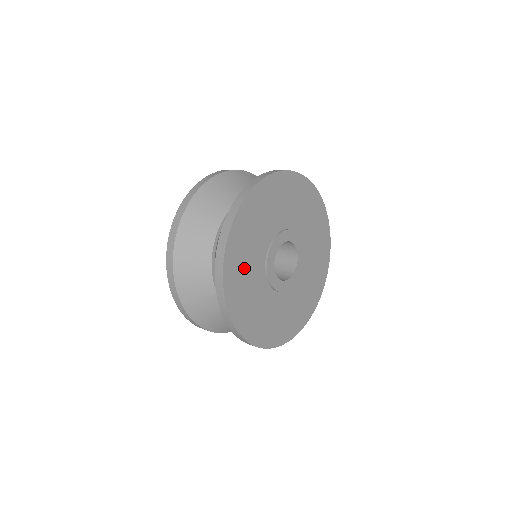
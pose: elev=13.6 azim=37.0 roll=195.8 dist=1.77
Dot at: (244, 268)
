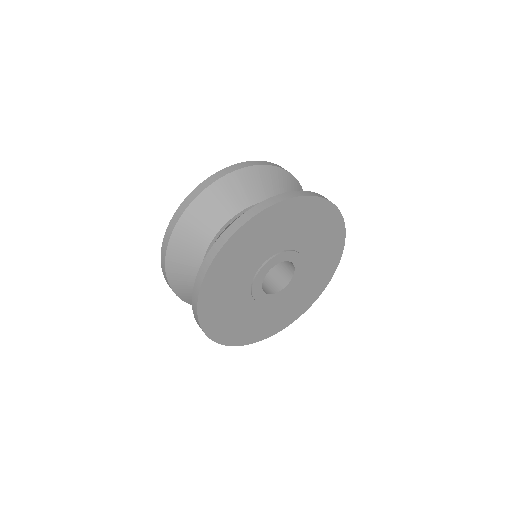
Dot at: (230, 275)
